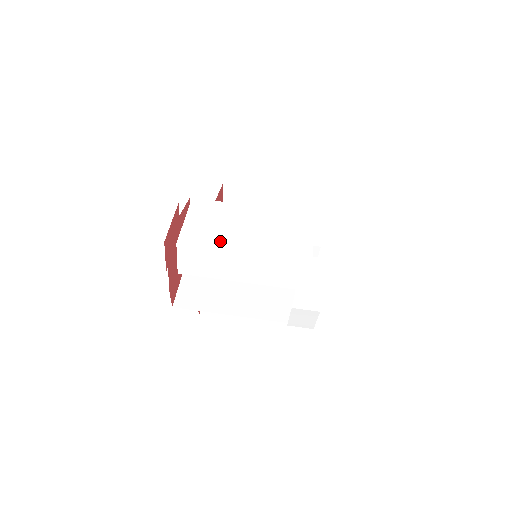
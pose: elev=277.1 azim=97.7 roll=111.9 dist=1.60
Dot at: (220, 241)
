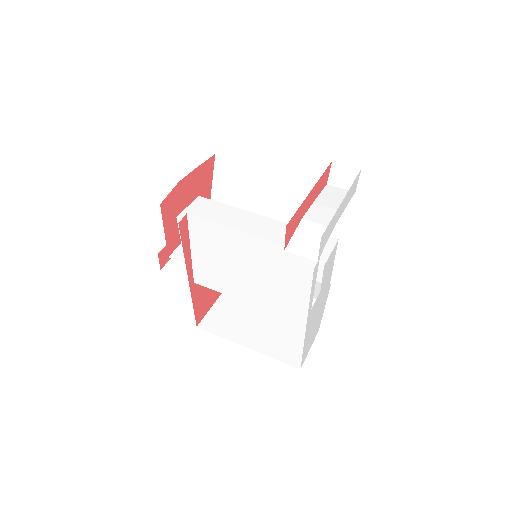
Dot at: occluded
